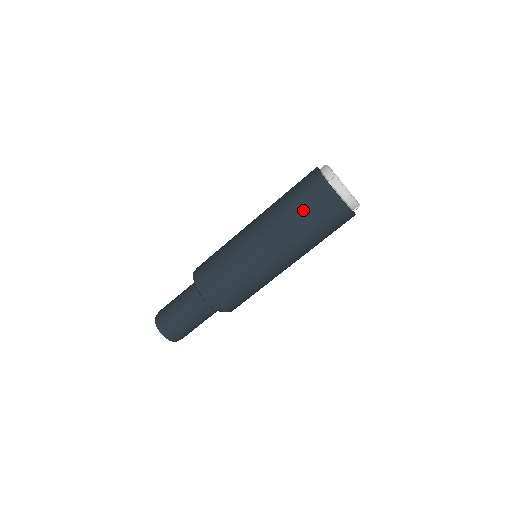
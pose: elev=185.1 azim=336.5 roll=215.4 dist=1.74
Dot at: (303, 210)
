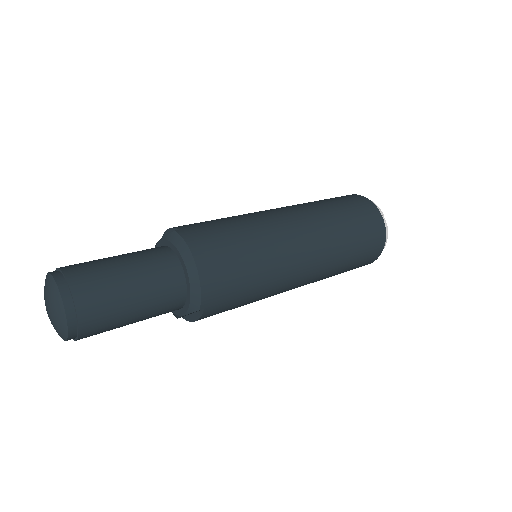
Dot at: (356, 231)
